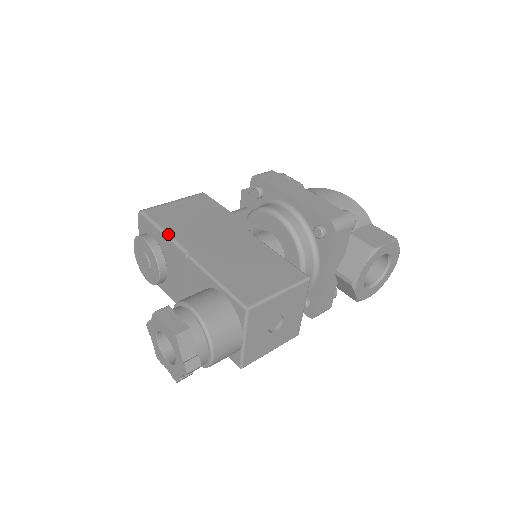
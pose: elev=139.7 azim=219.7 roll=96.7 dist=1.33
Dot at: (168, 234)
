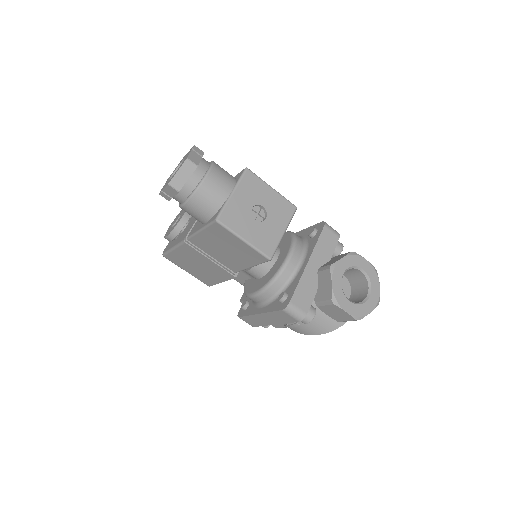
Dot at: occluded
